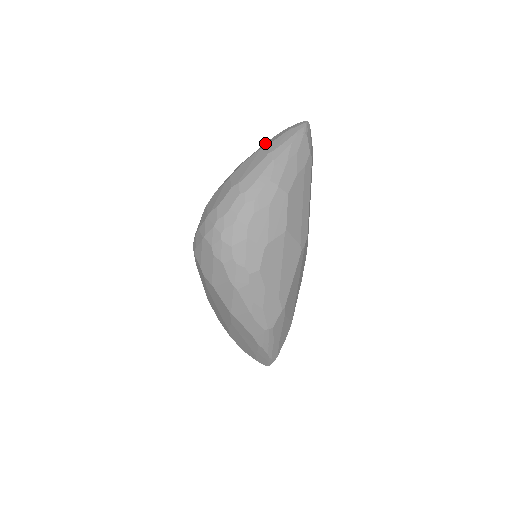
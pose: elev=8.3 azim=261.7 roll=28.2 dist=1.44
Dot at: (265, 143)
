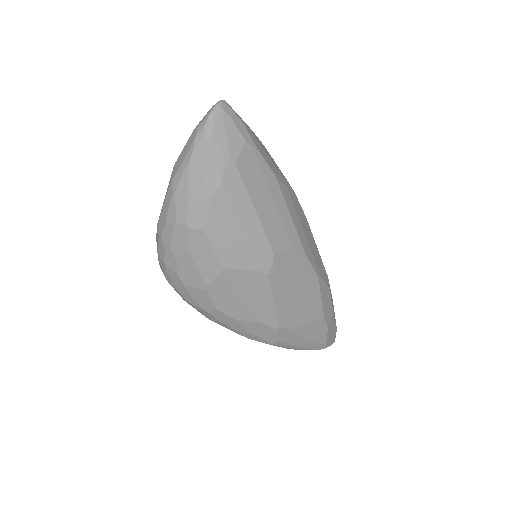
Dot at: occluded
